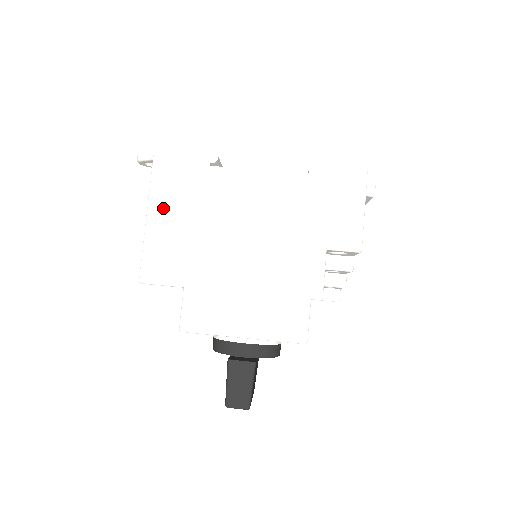
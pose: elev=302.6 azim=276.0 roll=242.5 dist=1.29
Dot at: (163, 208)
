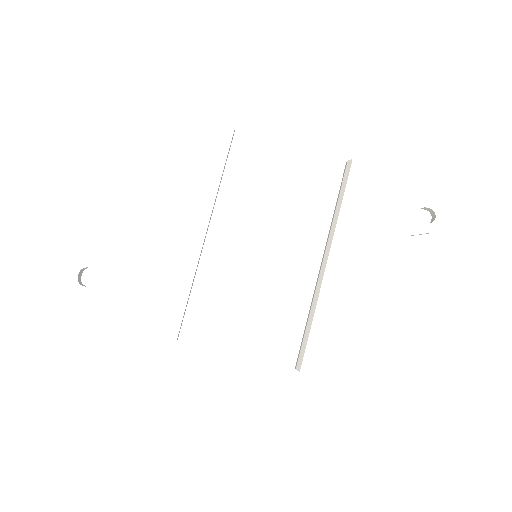
Dot at: occluded
